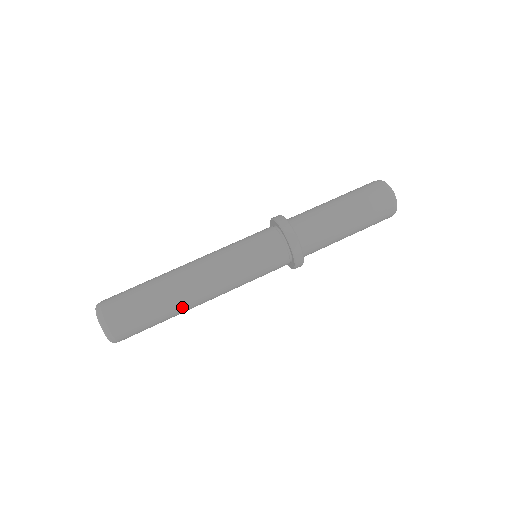
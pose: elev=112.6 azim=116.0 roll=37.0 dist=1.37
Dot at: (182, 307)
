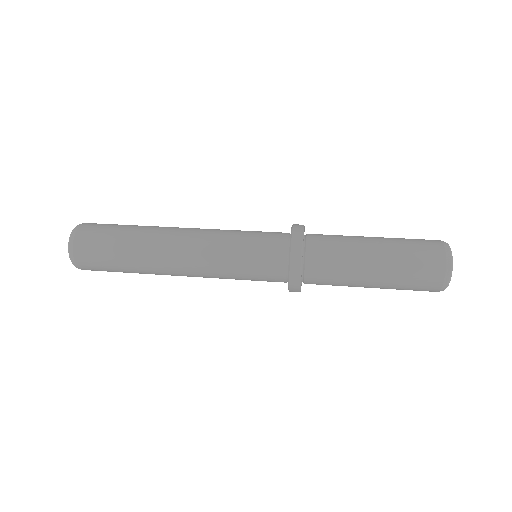
Dot at: (149, 247)
